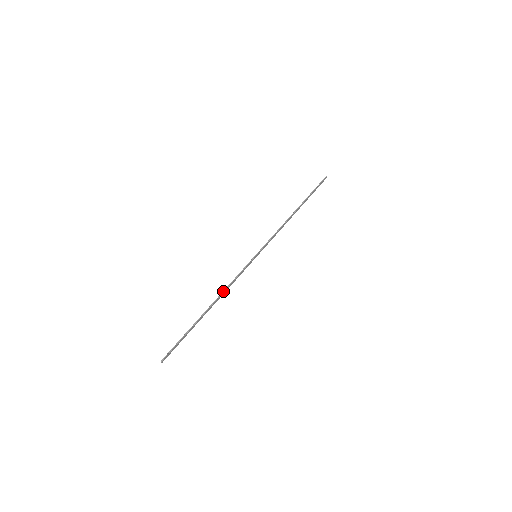
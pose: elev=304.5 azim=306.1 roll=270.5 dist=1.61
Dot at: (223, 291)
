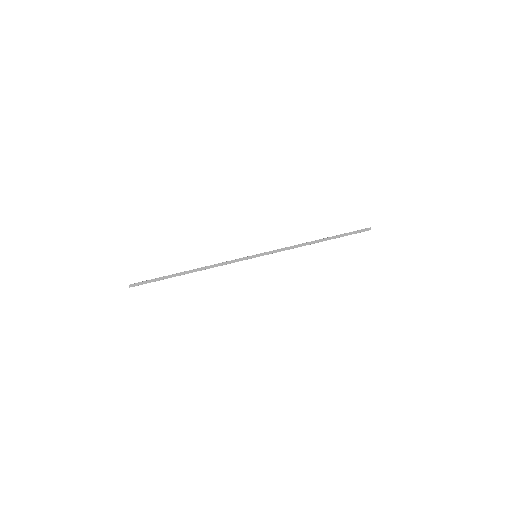
Dot at: occluded
